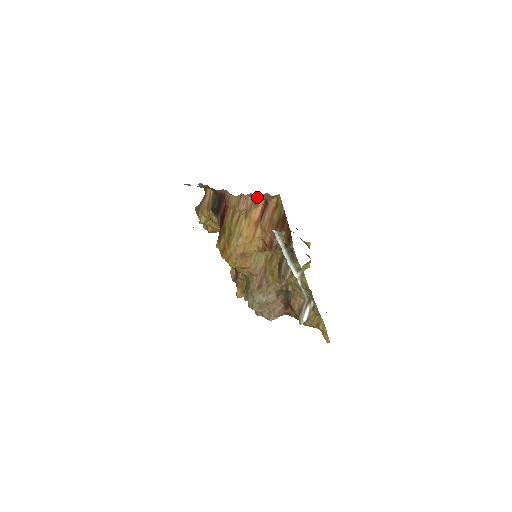
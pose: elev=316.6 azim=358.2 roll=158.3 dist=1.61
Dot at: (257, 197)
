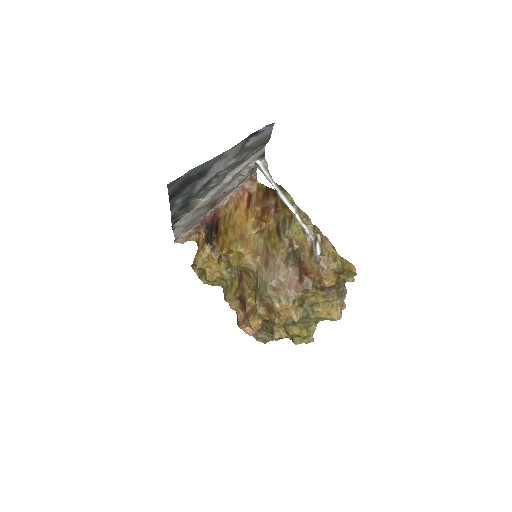
Dot at: (241, 192)
